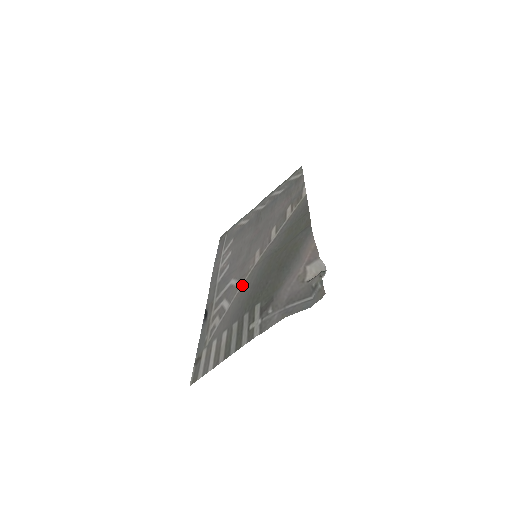
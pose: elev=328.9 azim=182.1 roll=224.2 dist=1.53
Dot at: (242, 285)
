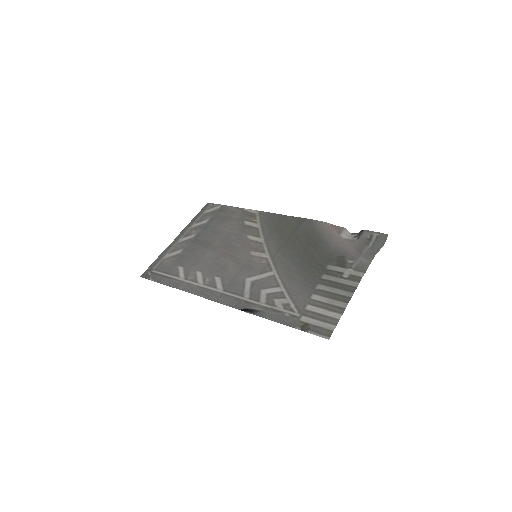
Dot at: (277, 272)
